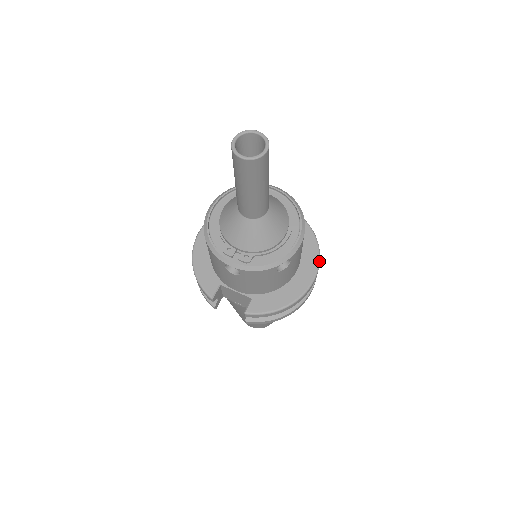
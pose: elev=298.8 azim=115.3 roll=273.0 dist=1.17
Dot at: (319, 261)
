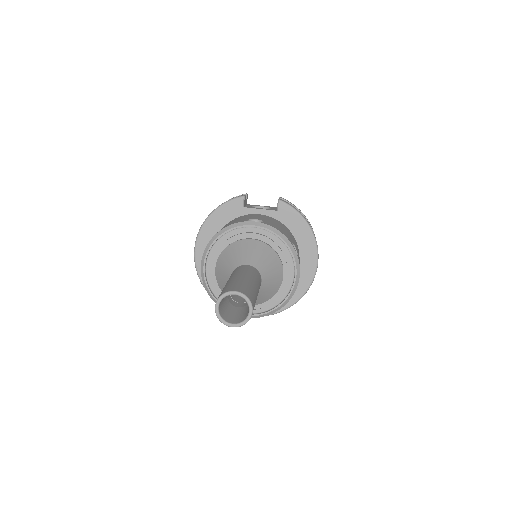
Dot at: (317, 246)
